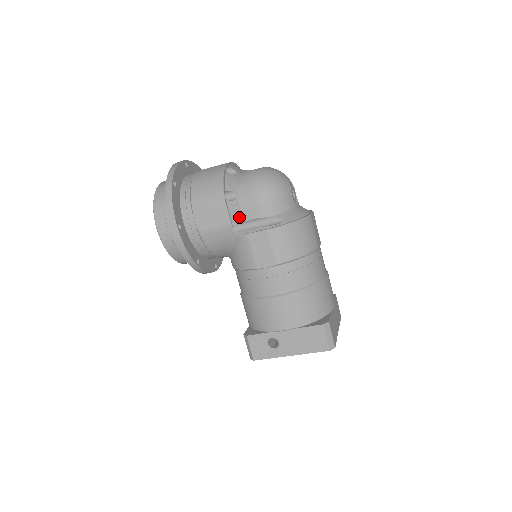
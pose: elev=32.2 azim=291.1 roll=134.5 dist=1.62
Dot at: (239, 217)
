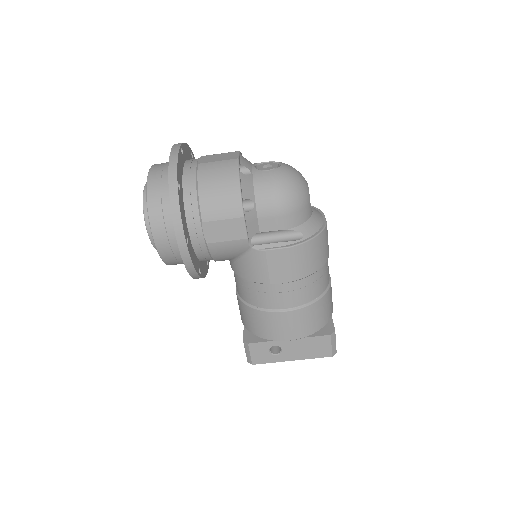
Dot at: (255, 229)
